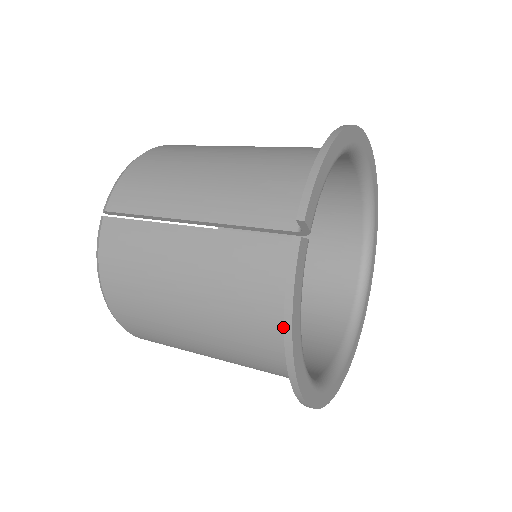
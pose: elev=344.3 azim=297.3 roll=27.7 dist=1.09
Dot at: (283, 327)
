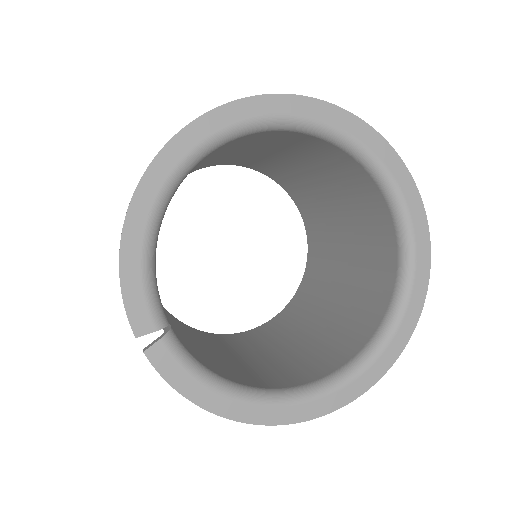
Dot at: occluded
